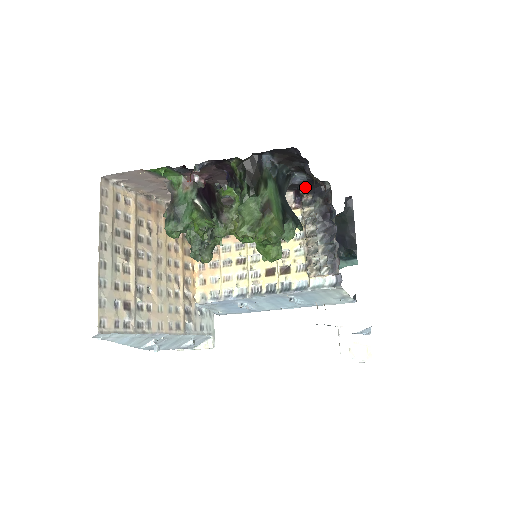
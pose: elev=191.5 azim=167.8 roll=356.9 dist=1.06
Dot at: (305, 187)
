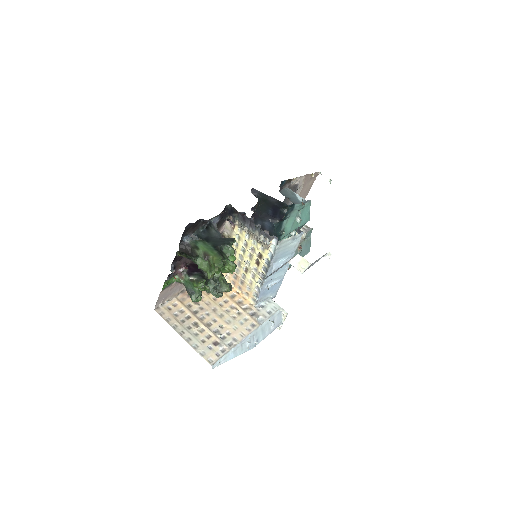
Dot at: (225, 216)
